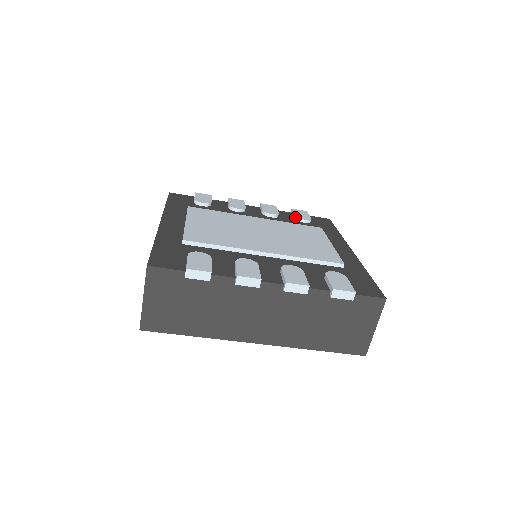
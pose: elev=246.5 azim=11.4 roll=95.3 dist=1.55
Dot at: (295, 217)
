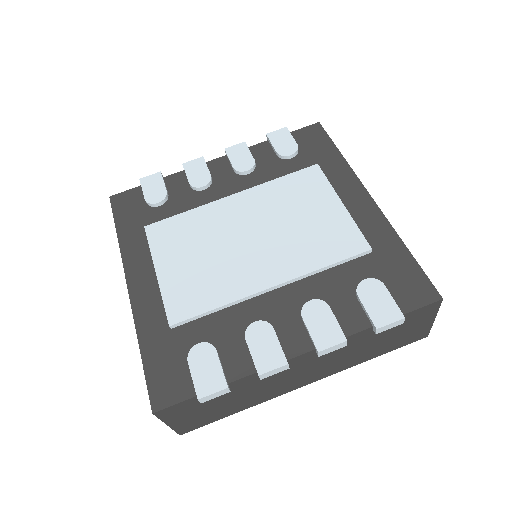
Dot at: (277, 155)
